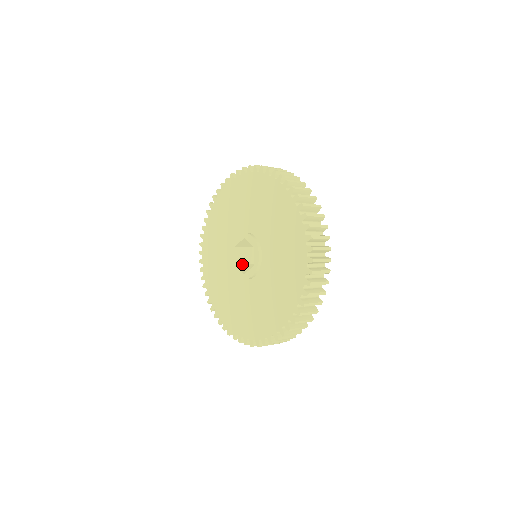
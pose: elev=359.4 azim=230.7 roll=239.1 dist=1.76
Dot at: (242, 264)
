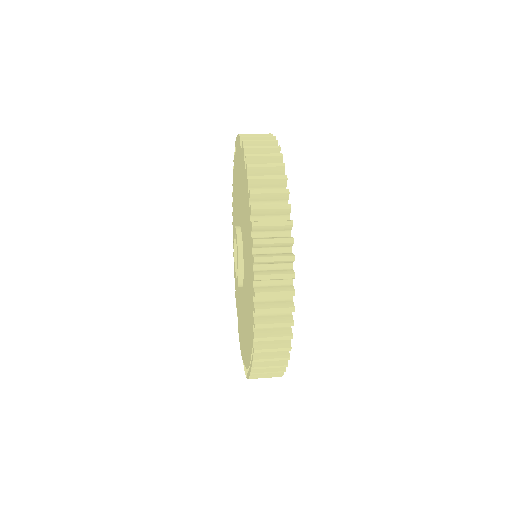
Dot at: occluded
